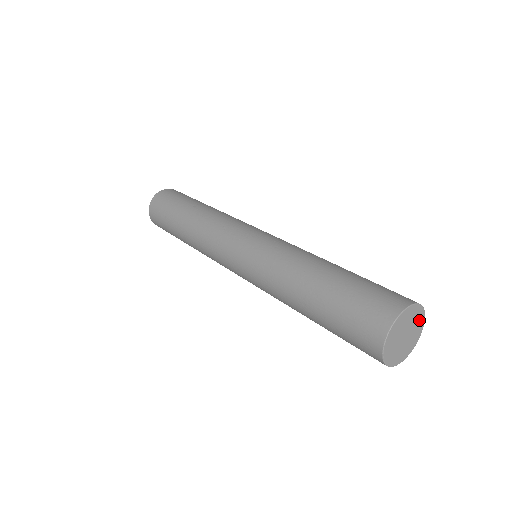
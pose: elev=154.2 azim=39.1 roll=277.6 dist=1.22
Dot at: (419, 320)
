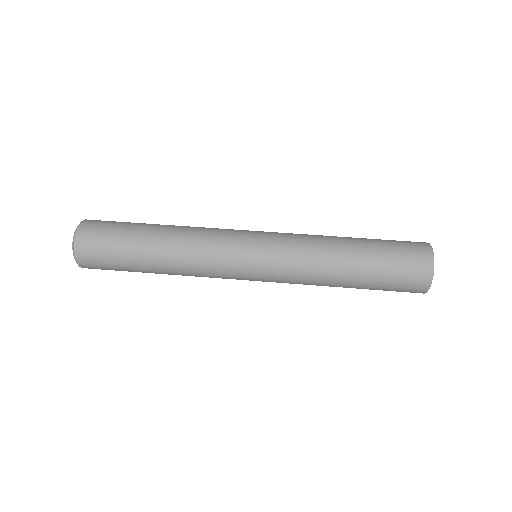
Dot at: occluded
